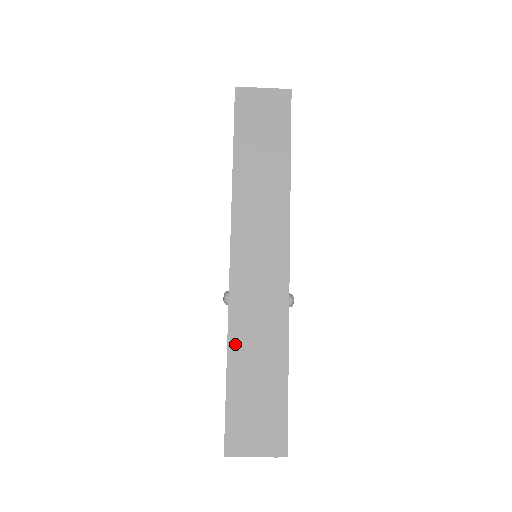
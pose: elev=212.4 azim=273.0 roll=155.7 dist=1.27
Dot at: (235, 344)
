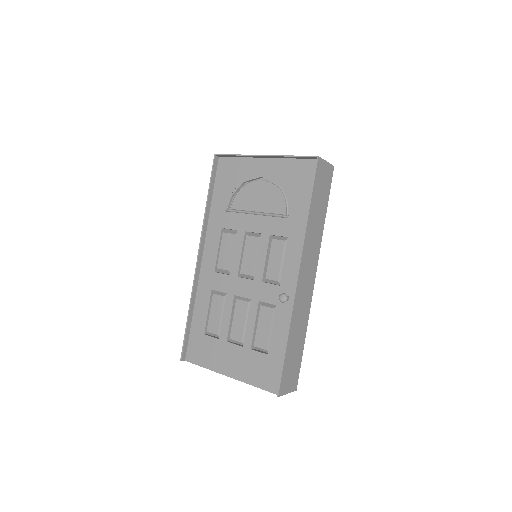
Dot at: (292, 330)
